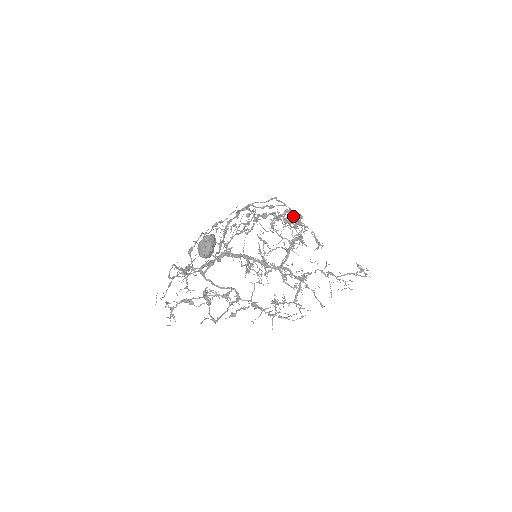
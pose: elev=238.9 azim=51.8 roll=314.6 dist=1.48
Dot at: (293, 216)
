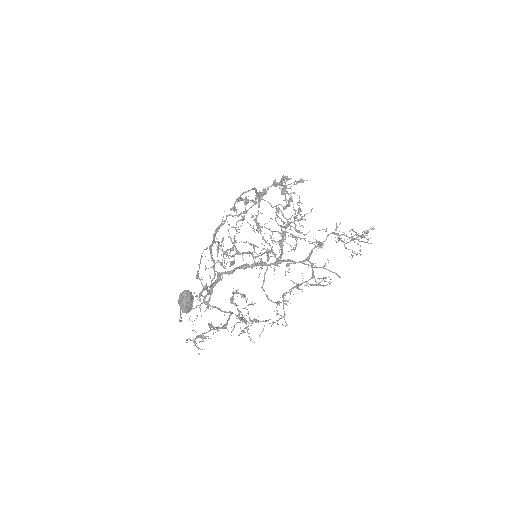
Dot at: (273, 207)
